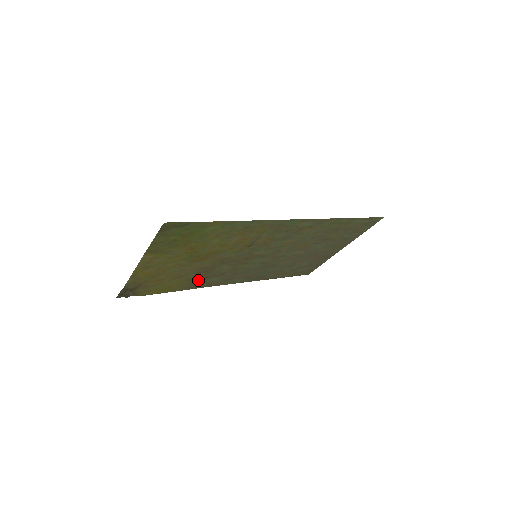
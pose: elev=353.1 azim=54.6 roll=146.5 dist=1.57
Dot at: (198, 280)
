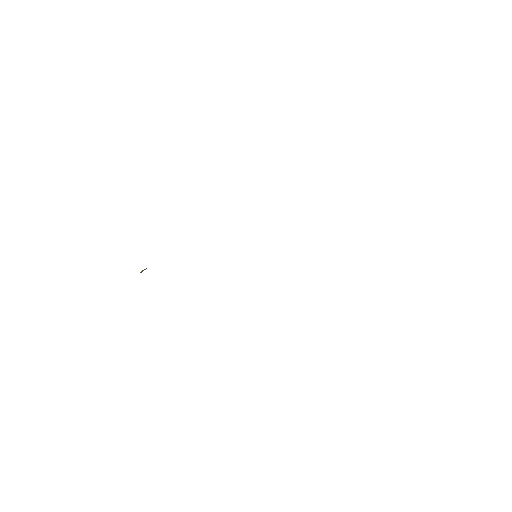
Dot at: occluded
